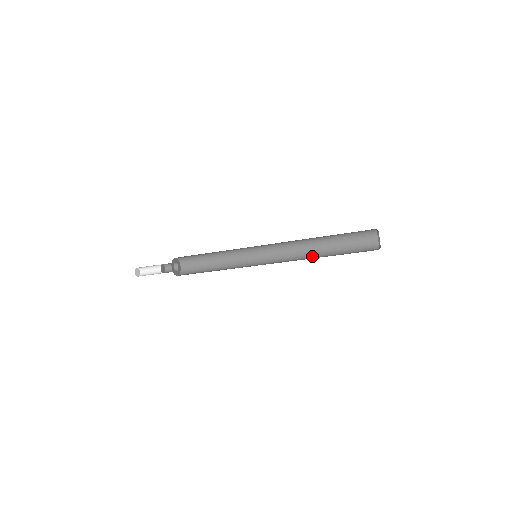
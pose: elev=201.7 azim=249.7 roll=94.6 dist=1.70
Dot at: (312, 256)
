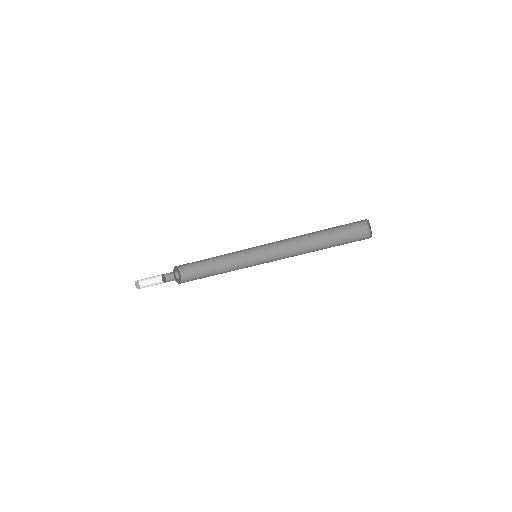
Dot at: (309, 252)
